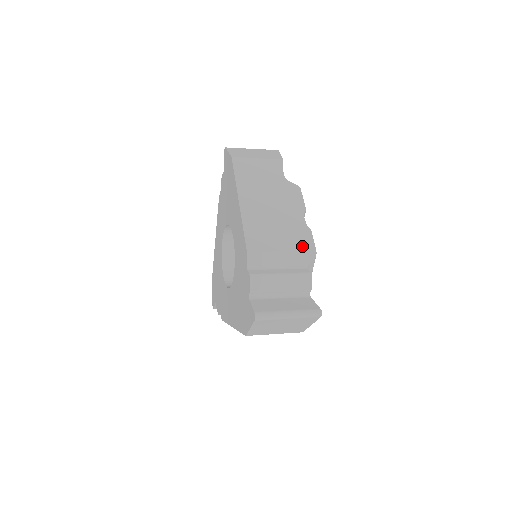
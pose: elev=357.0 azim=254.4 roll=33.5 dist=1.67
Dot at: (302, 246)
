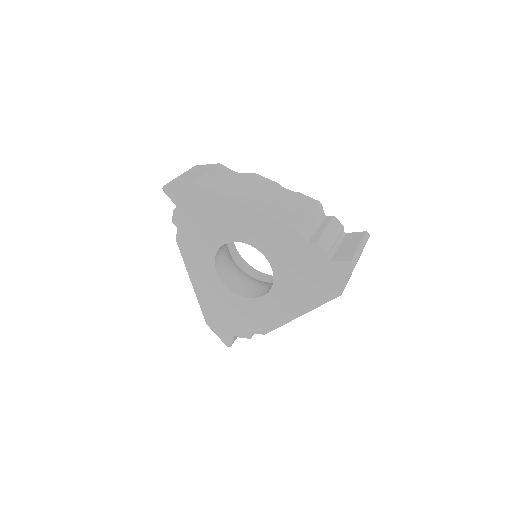
Dot at: (310, 204)
